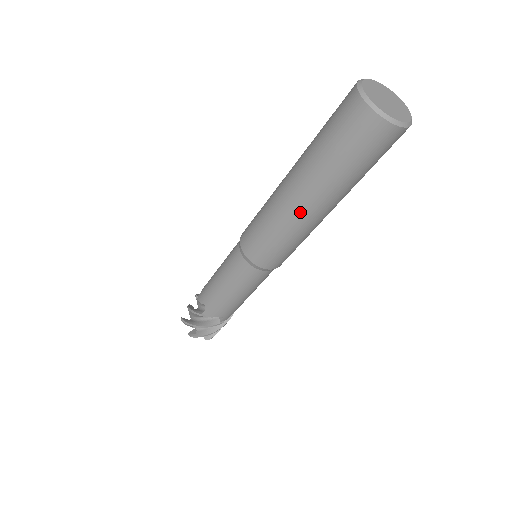
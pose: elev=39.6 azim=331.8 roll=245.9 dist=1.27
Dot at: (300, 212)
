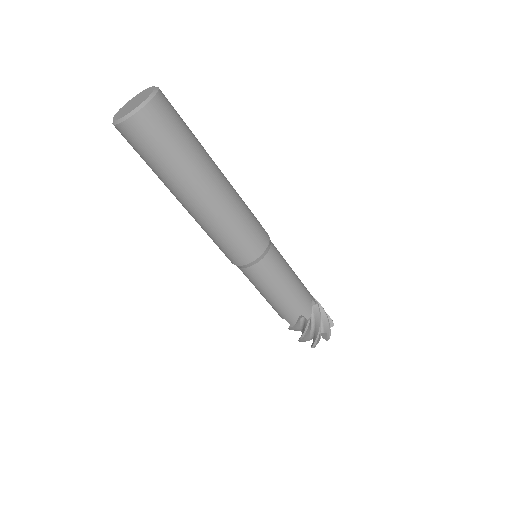
Dot at: occluded
